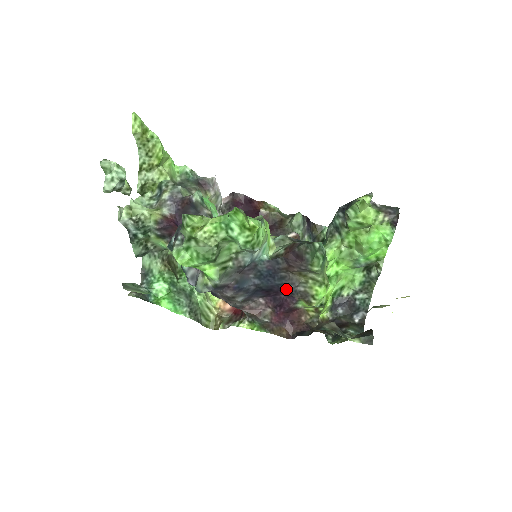
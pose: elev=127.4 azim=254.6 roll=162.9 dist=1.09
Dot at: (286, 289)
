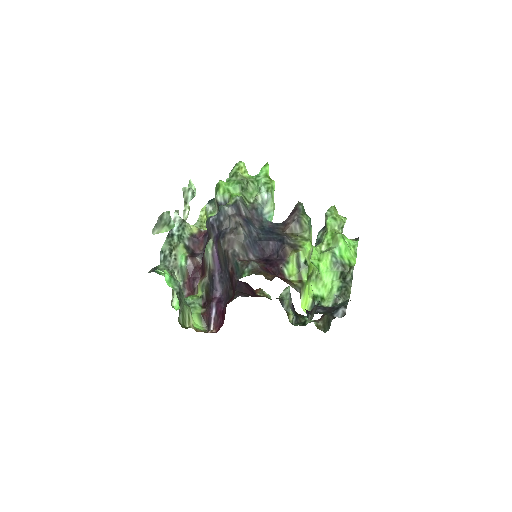
Dot at: (280, 241)
